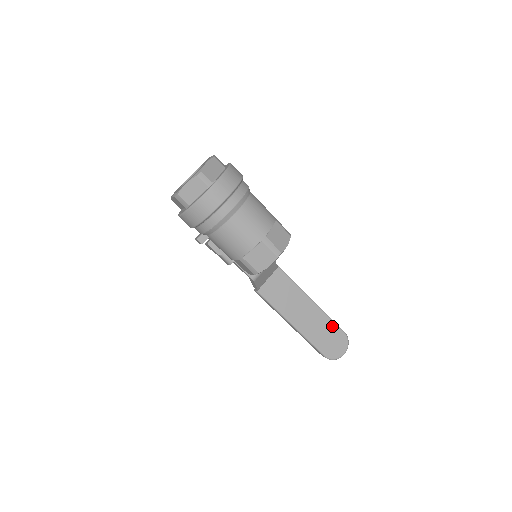
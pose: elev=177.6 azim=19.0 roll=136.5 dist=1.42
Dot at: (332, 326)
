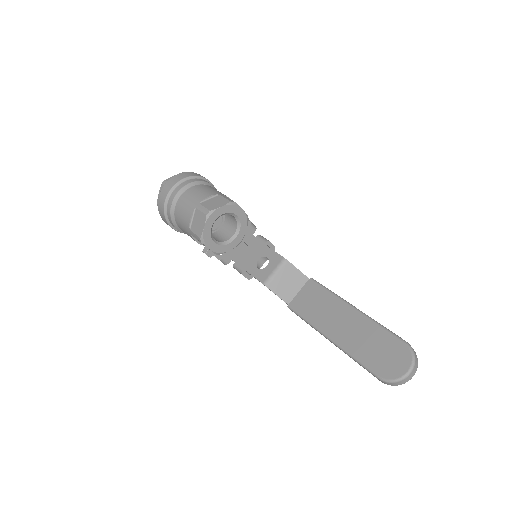
Dot at: (383, 334)
